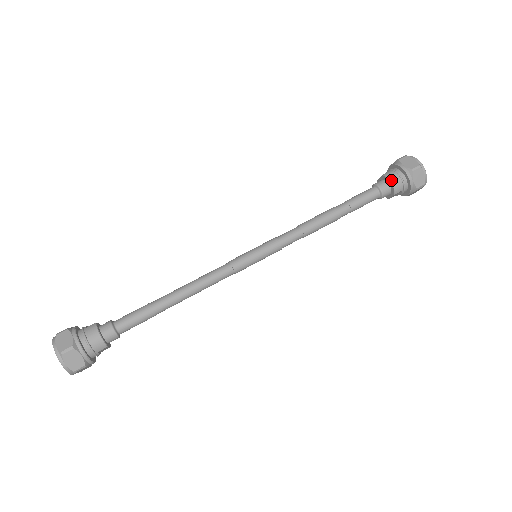
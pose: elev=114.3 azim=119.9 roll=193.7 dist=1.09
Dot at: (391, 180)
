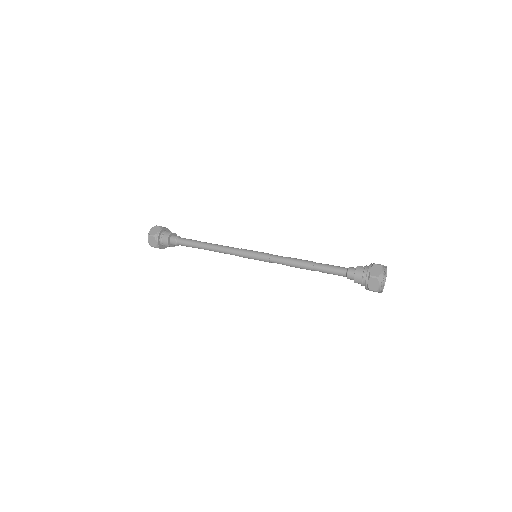
Dot at: (356, 272)
